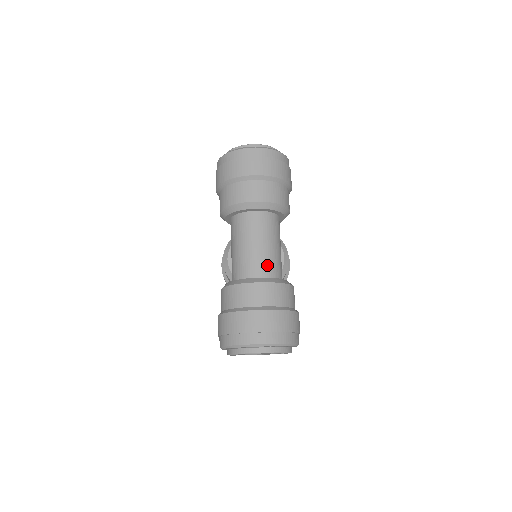
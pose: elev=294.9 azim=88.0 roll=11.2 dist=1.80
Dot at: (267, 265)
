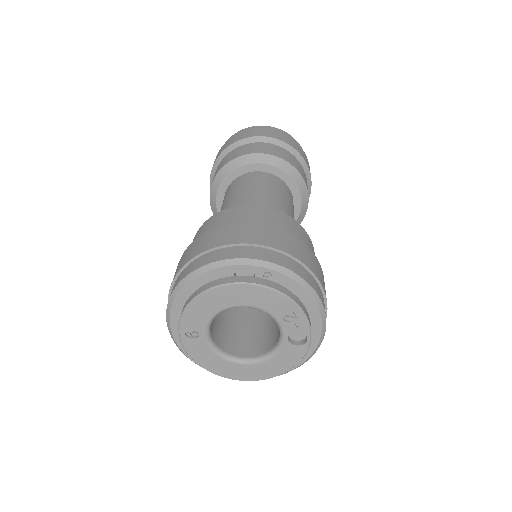
Dot at: occluded
